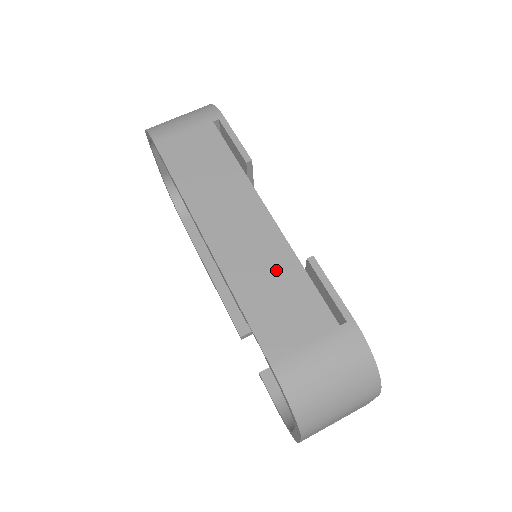
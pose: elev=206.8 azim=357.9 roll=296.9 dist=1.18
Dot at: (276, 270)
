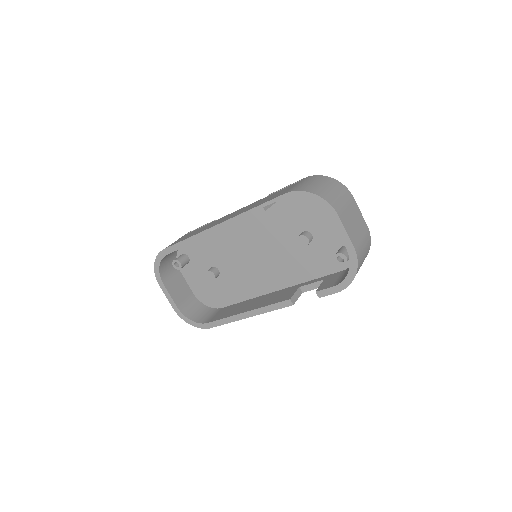
Dot at: occluded
